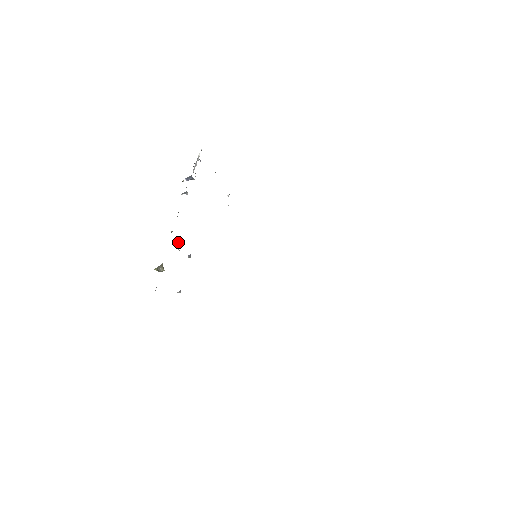
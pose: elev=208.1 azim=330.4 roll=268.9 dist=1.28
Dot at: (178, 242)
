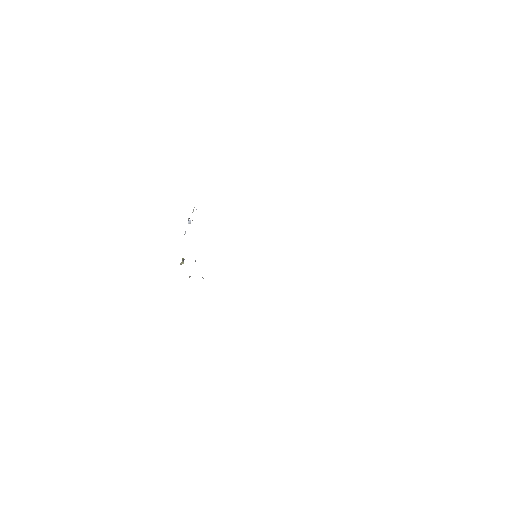
Dot at: (184, 259)
